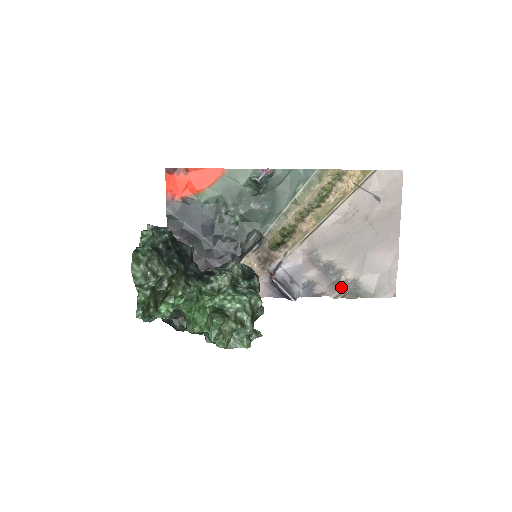
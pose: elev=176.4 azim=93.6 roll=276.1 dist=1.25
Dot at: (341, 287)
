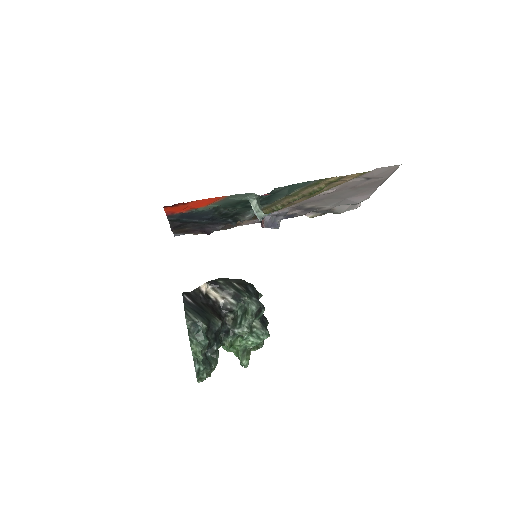
Dot at: (317, 212)
